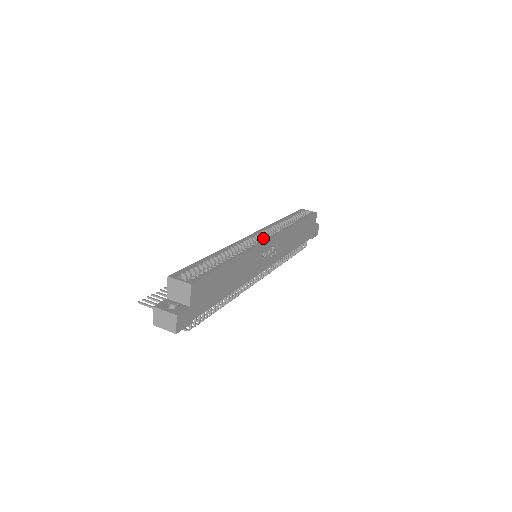
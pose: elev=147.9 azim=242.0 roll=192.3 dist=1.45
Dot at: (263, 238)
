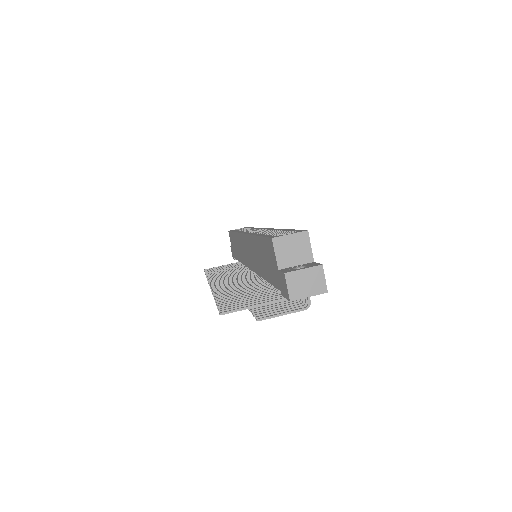
Dot at: (258, 231)
